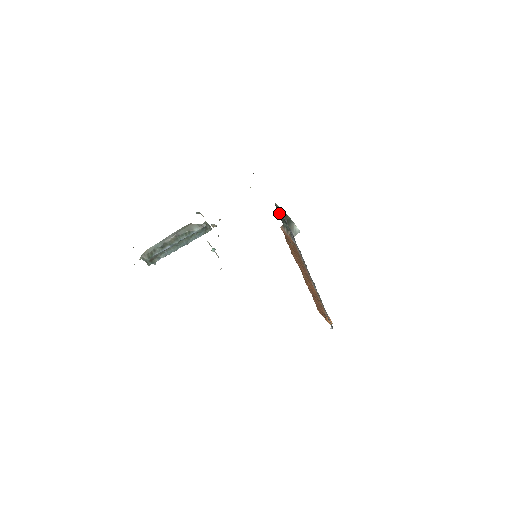
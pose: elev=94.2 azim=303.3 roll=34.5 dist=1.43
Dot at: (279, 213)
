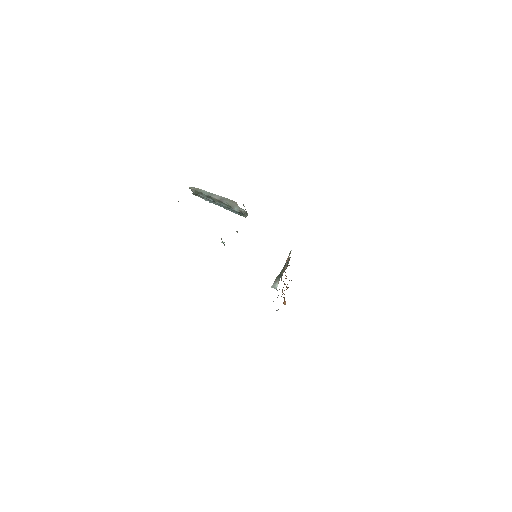
Dot at: occluded
